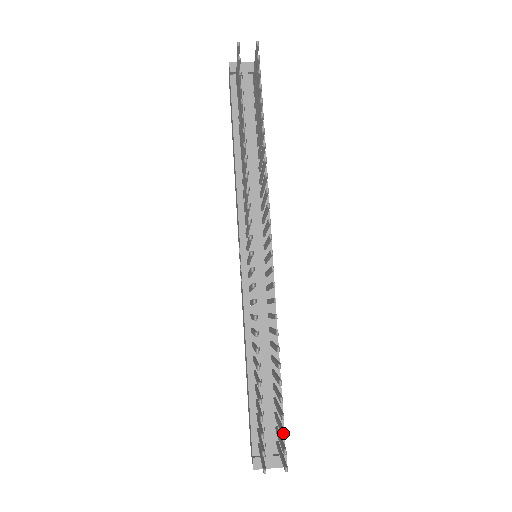
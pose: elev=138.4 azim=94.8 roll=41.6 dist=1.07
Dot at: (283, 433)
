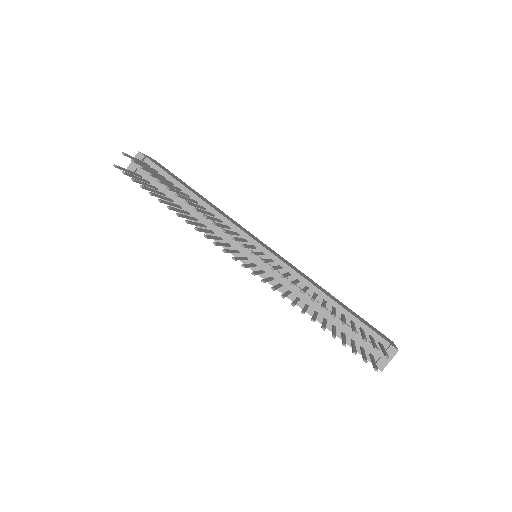
Dot at: occluded
